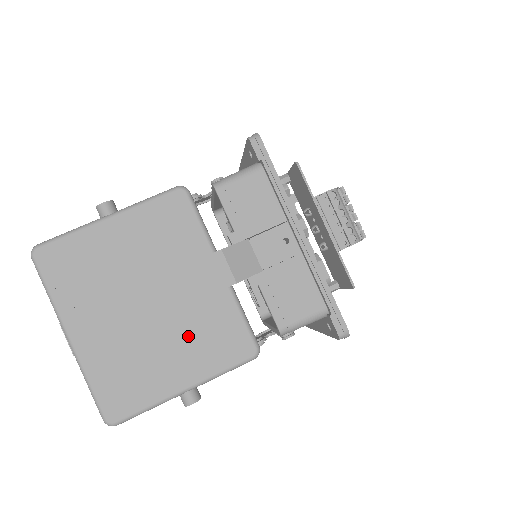
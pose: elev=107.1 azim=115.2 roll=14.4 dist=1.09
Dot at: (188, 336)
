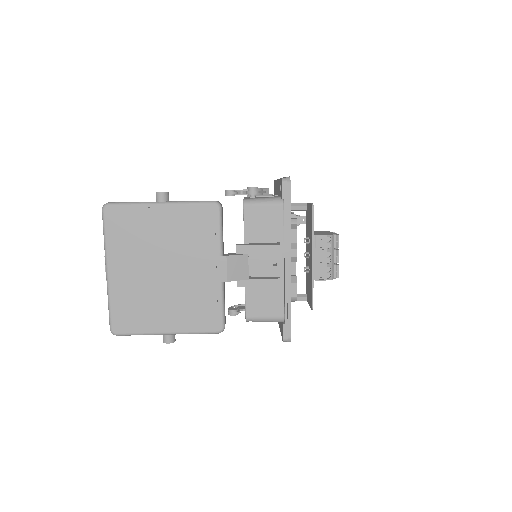
Dot at: (182, 302)
